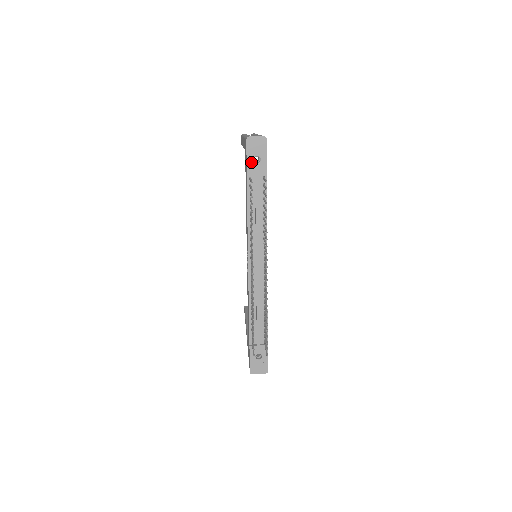
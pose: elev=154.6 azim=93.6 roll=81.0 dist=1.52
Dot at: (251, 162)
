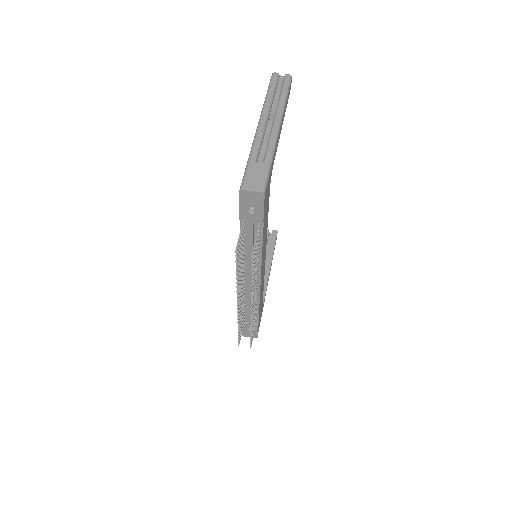
Dot at: (244, 211)
